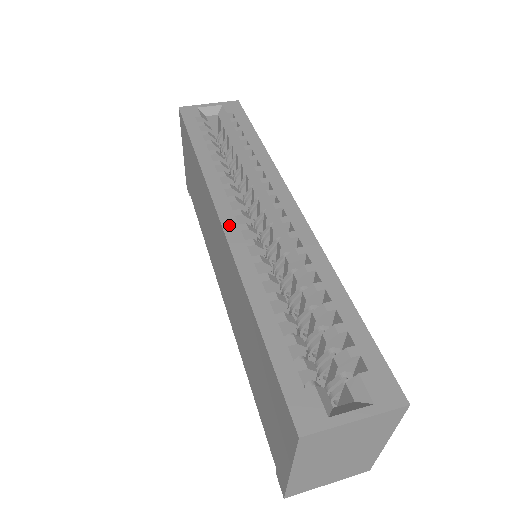
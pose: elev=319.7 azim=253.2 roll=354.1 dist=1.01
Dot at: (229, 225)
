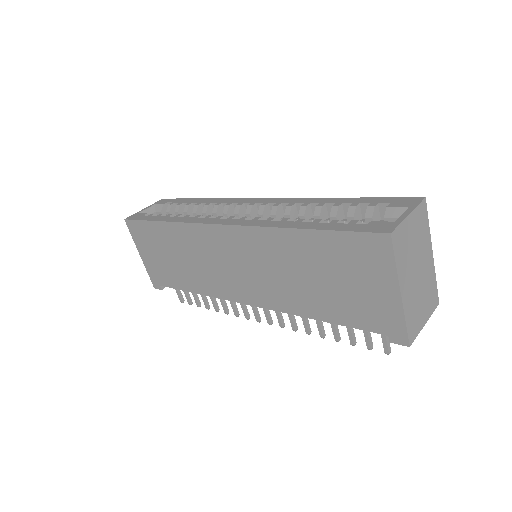
Dot at: (233, 222)
